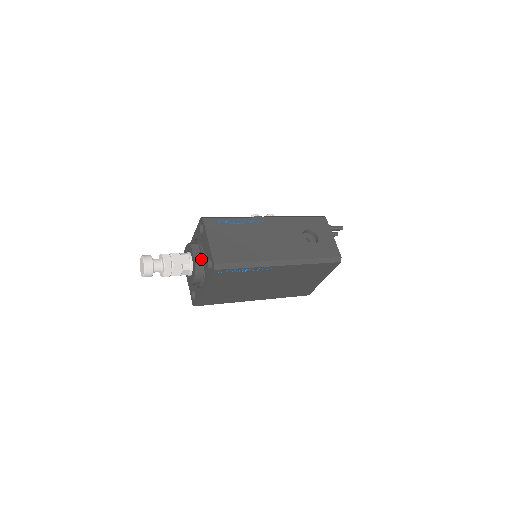
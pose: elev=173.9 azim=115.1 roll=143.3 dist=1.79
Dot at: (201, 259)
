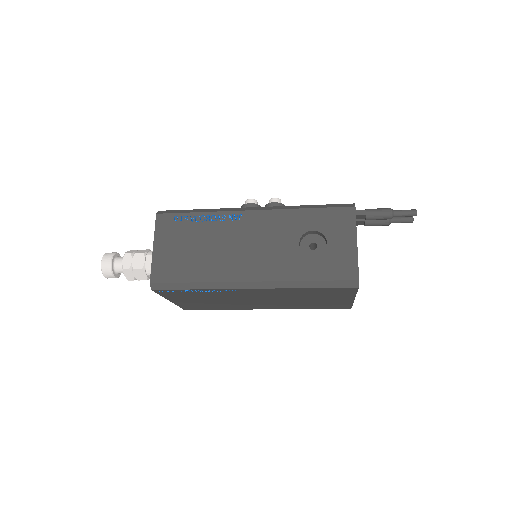
Dot at: occluded
